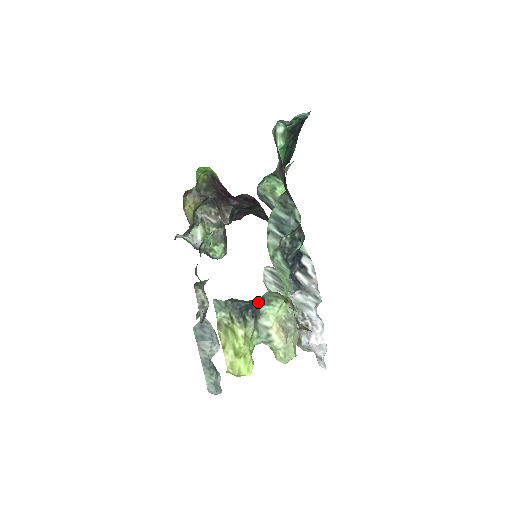
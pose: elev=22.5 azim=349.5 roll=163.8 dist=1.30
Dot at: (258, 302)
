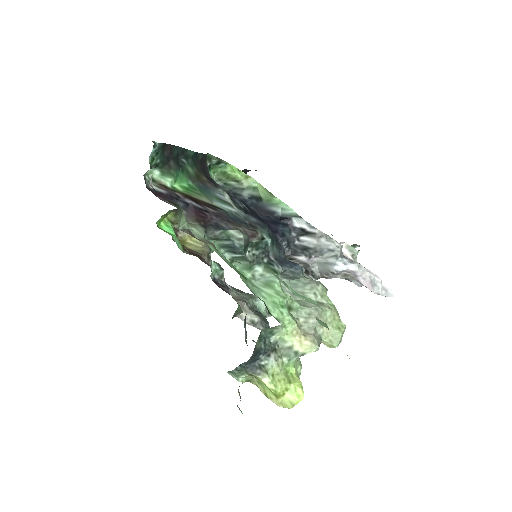
Dot at: (261, 345)
